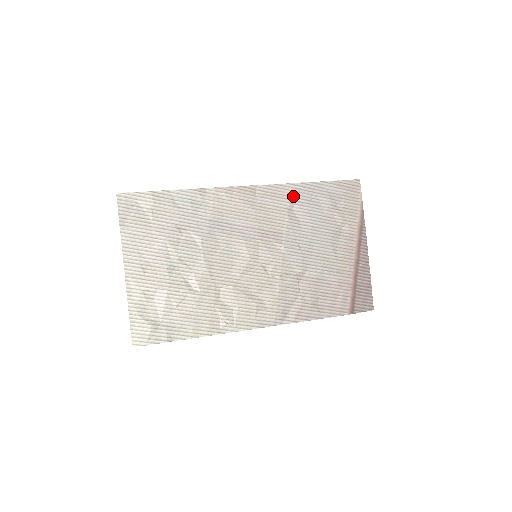
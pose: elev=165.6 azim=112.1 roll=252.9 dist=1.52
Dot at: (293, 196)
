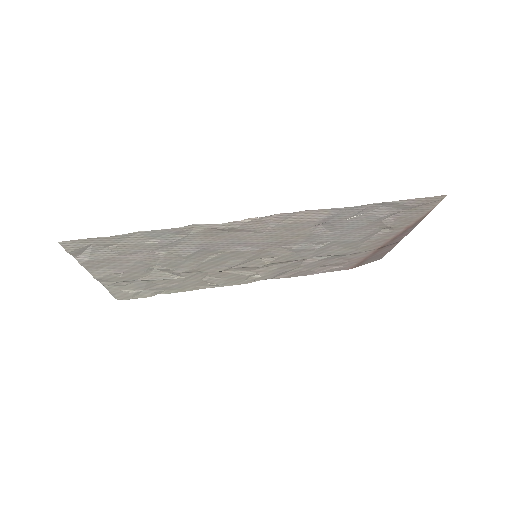
Dot at: (327, 218)
